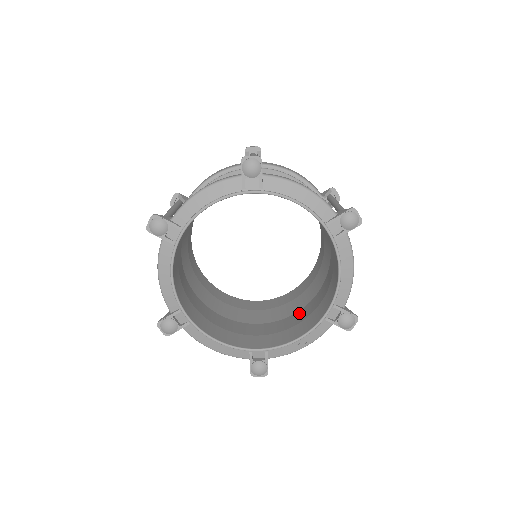
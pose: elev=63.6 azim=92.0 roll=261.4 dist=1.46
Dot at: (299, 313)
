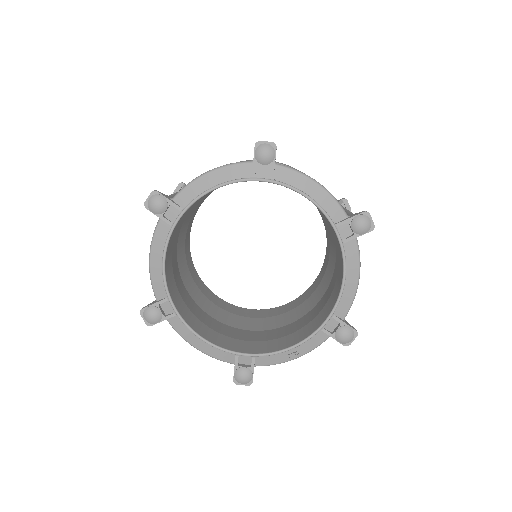
Dot at: (294, 324)
